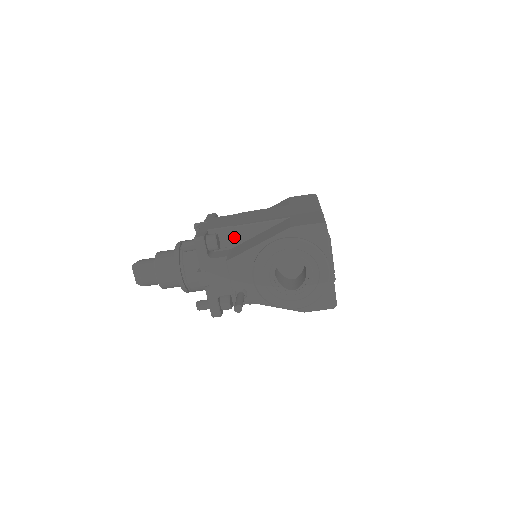
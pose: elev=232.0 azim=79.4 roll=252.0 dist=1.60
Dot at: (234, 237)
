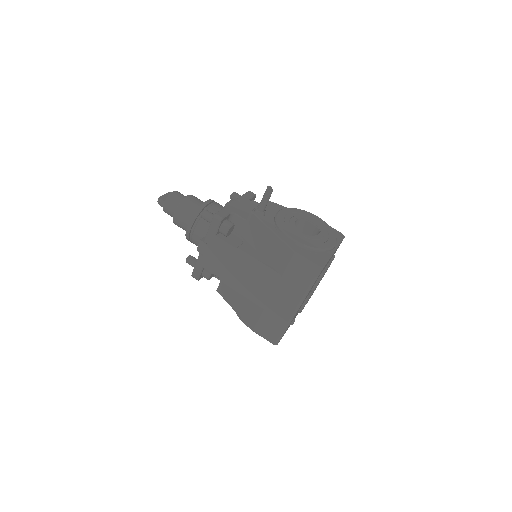
Dot at: occluded
